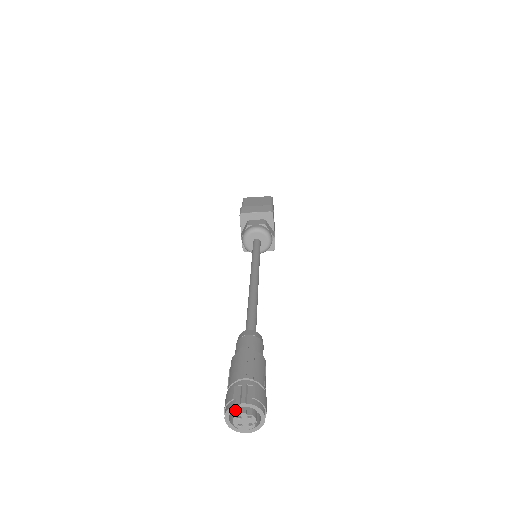
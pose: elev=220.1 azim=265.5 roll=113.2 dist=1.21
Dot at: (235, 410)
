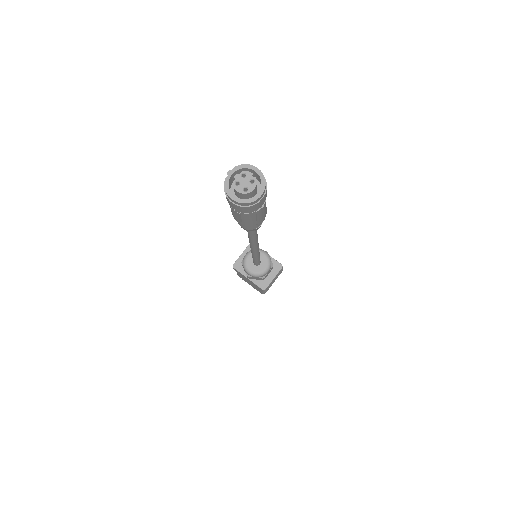
Dot at: occluded
